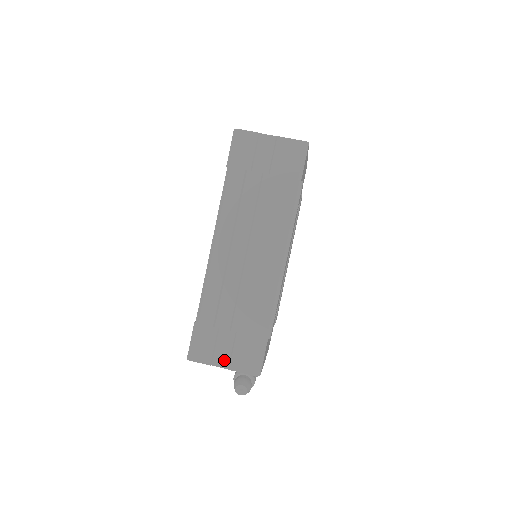
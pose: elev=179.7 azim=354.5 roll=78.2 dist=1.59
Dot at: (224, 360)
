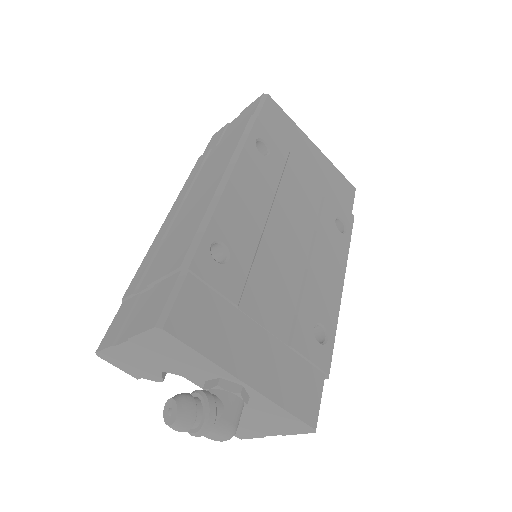
Dot at: (130, 330)
